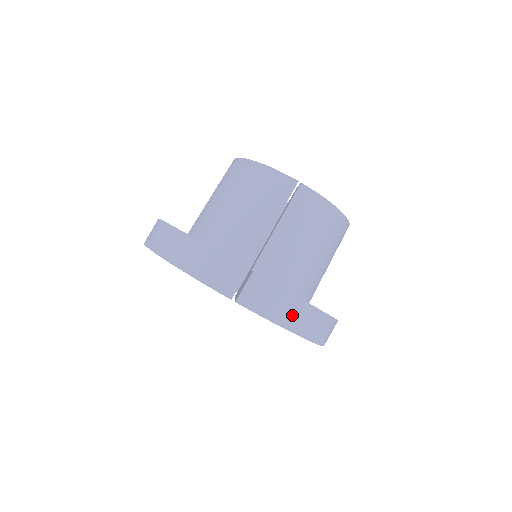
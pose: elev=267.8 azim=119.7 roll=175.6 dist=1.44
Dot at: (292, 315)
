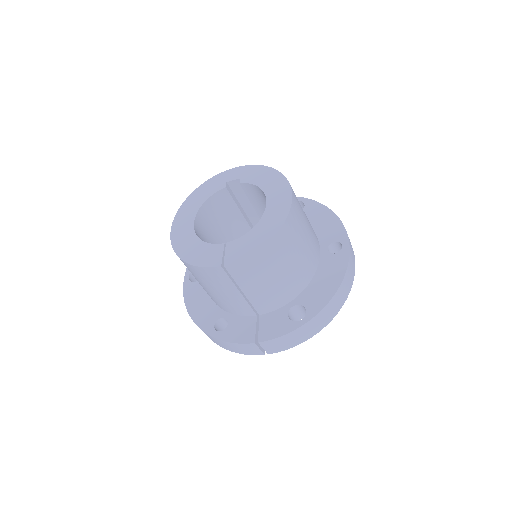
Dot at: (306, 333)
